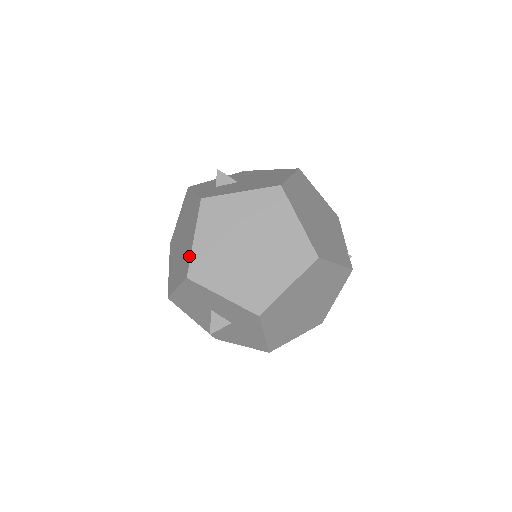
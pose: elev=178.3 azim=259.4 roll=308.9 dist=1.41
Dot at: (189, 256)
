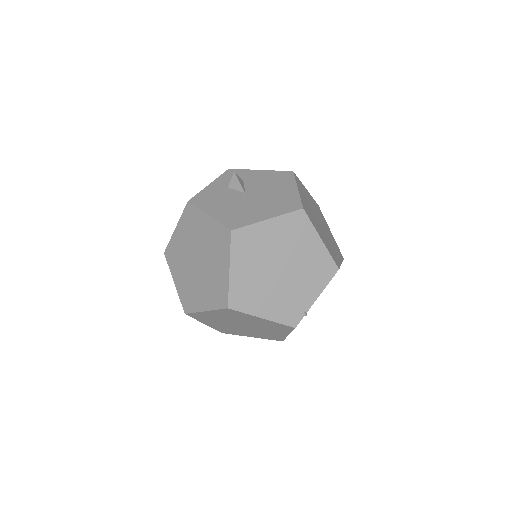
Dot at: occluded
